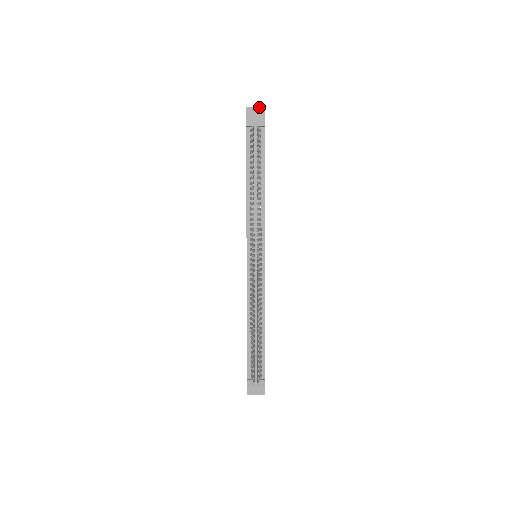
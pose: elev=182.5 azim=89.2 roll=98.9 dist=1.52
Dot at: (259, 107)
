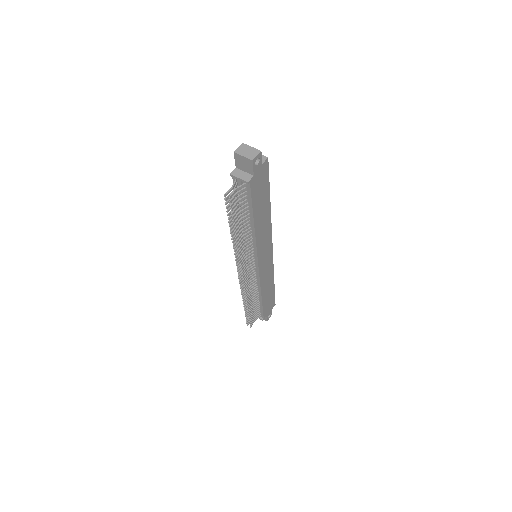
Dot at: (246, 157)
